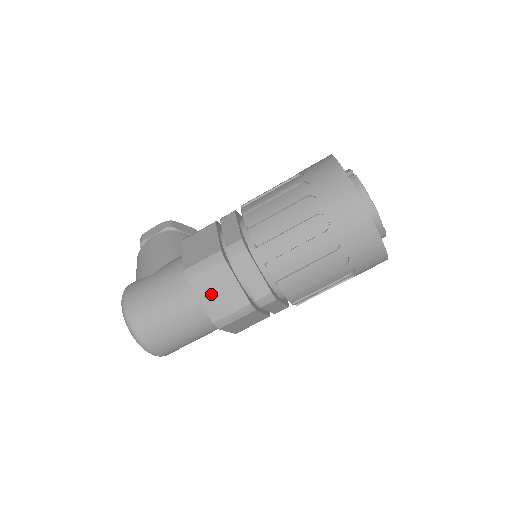
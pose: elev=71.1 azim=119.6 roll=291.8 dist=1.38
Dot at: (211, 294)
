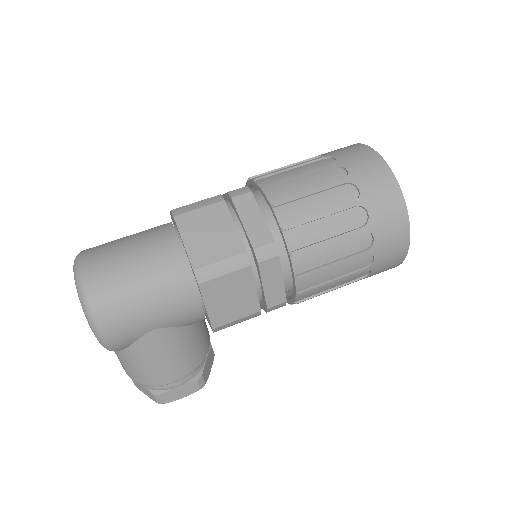
Dot at: occluded
